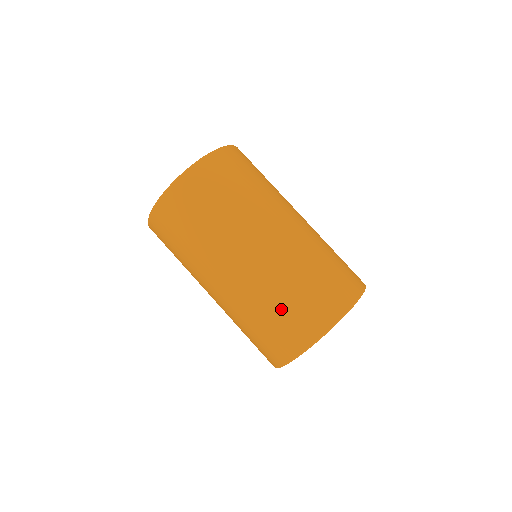
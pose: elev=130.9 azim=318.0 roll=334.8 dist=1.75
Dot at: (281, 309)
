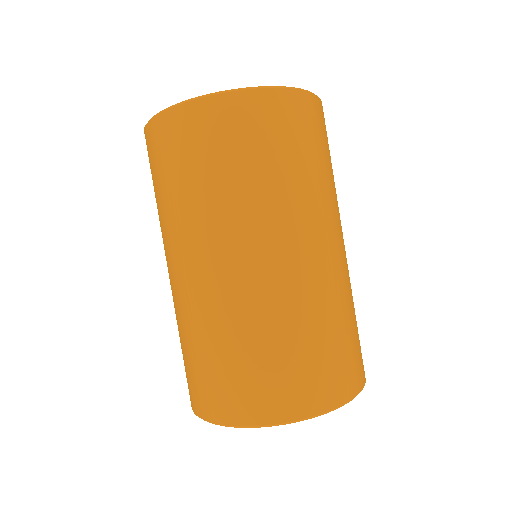
Dot at: (325, 341)
